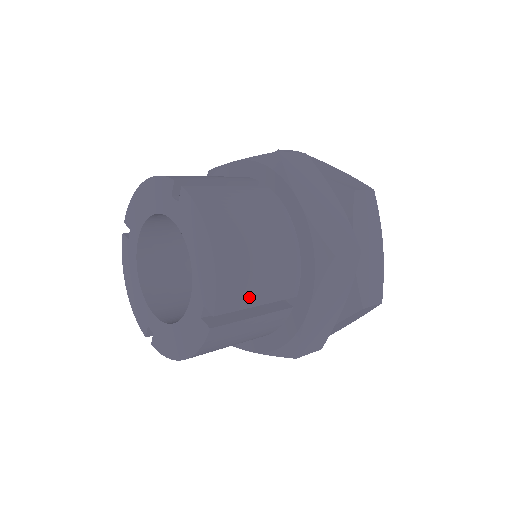
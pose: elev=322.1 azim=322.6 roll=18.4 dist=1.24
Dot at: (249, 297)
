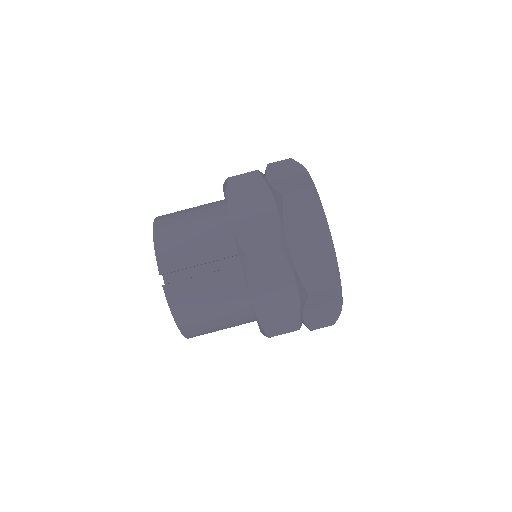
Dot at: occluded
